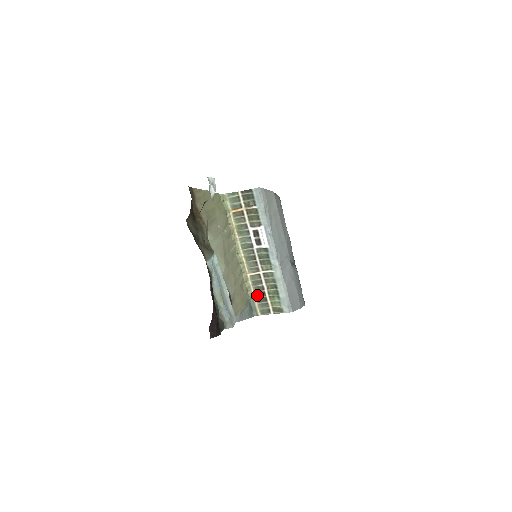
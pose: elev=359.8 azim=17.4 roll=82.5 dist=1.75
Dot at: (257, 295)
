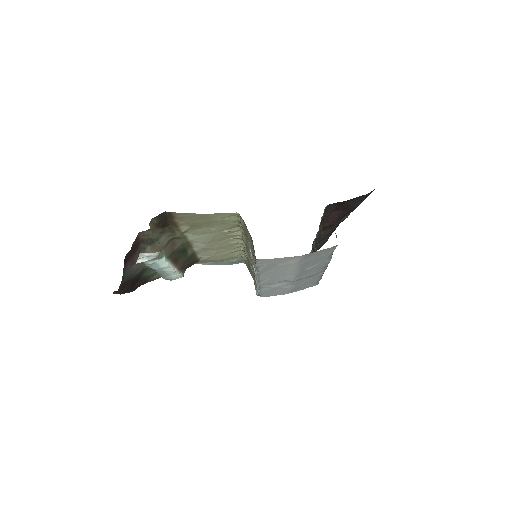
Dot at: (248, 263)
